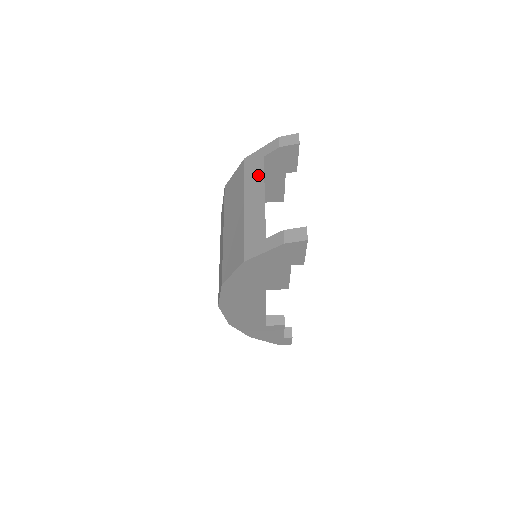
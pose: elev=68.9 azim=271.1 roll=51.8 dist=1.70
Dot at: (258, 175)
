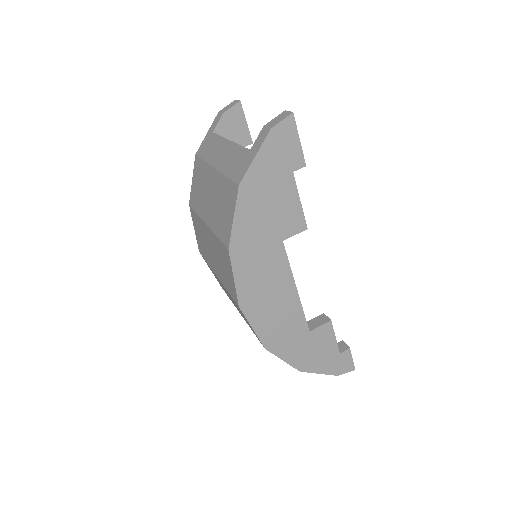
Dot at: (215, 142)
